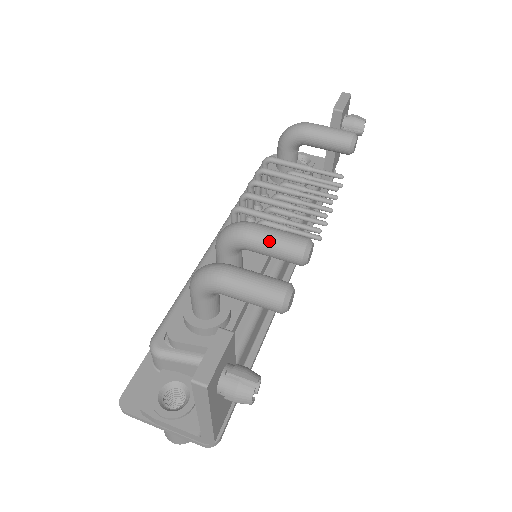
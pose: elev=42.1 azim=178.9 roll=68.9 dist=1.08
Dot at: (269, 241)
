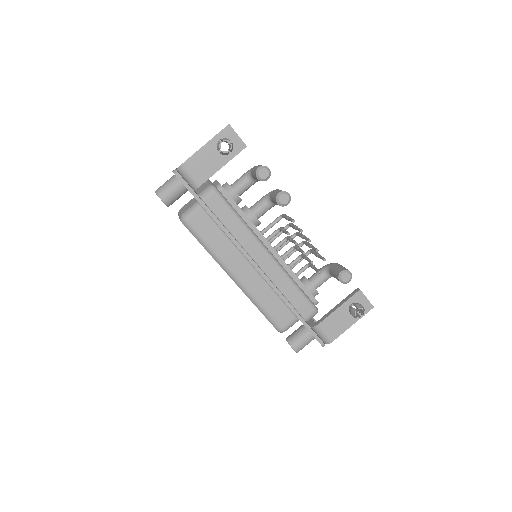
Dot at: occluded
